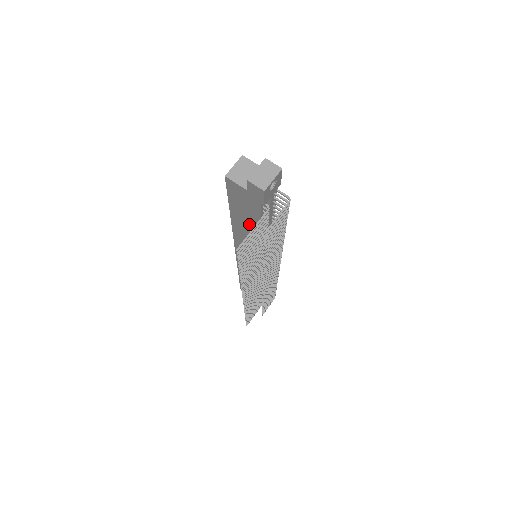
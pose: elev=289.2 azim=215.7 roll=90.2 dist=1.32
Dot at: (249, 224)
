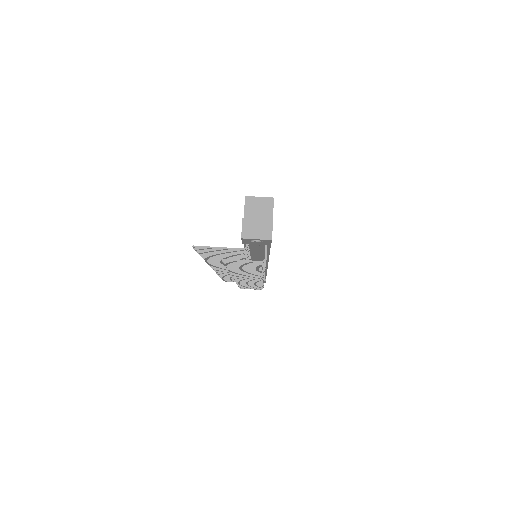
Dot at: occluded
